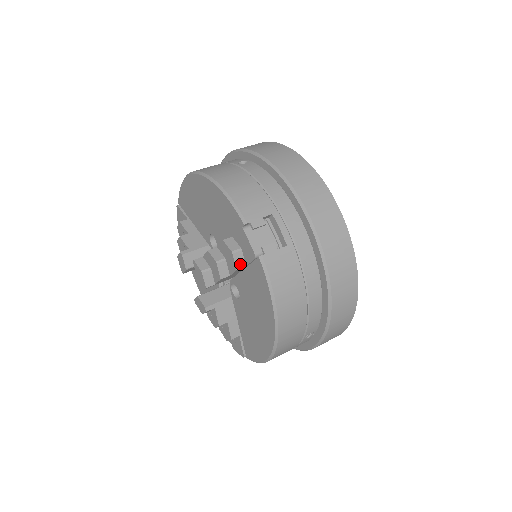
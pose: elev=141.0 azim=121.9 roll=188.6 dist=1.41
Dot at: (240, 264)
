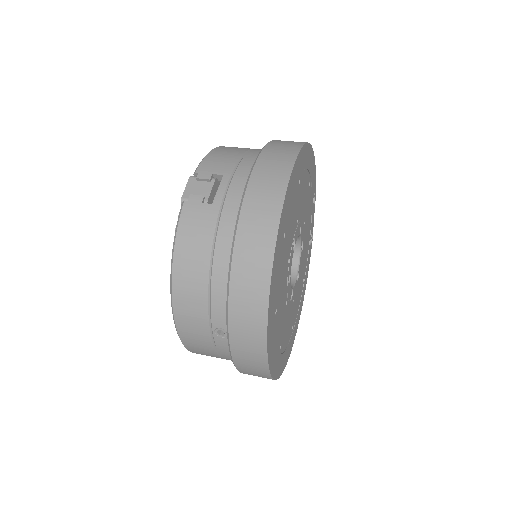
Dot at: occluded
